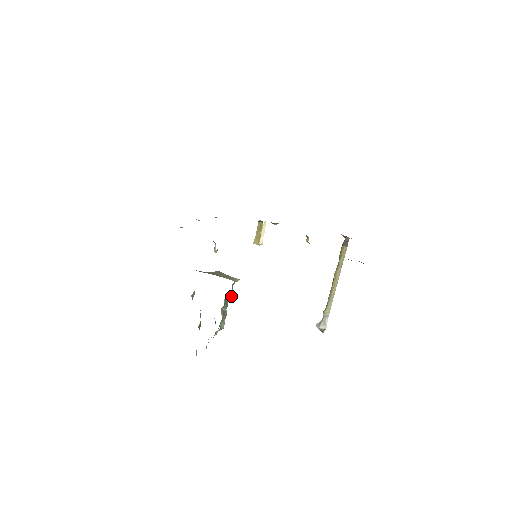
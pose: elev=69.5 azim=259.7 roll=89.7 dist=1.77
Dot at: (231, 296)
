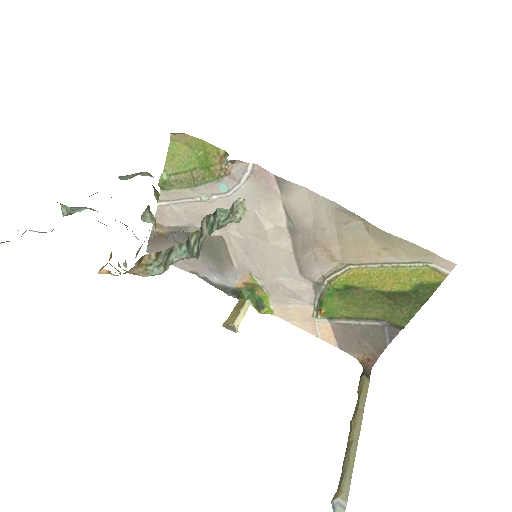
Dot at: (229, 210)
